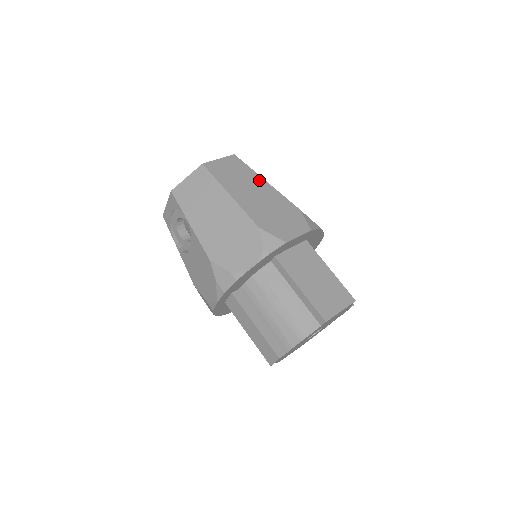
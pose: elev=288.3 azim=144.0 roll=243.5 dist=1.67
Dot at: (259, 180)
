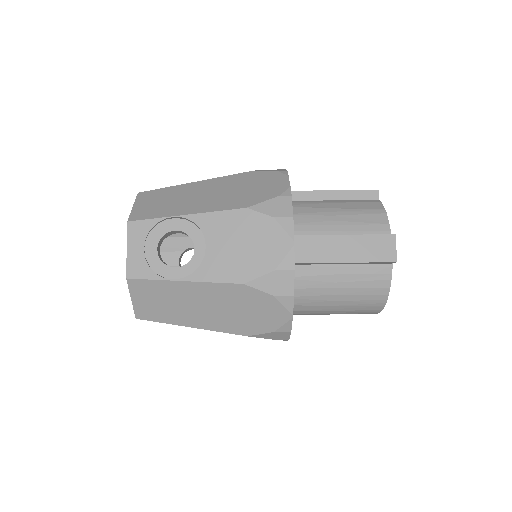
Dot at: occluded
